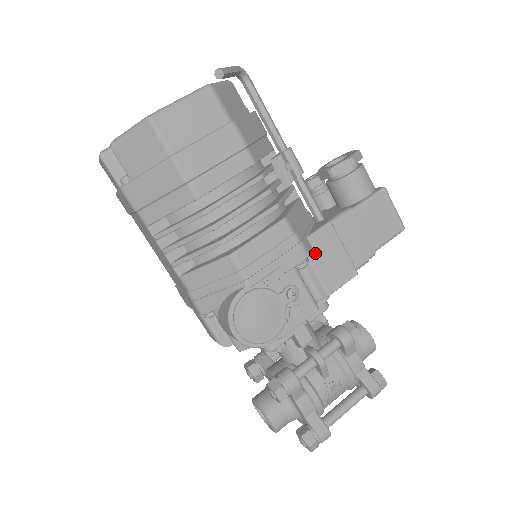
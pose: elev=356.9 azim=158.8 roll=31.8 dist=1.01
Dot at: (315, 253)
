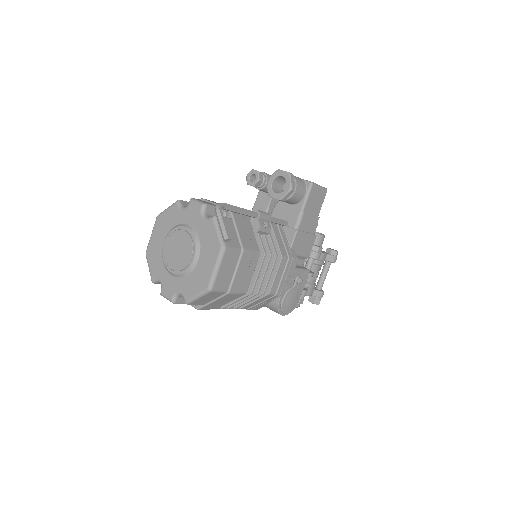
Dot at: (297, 250)
